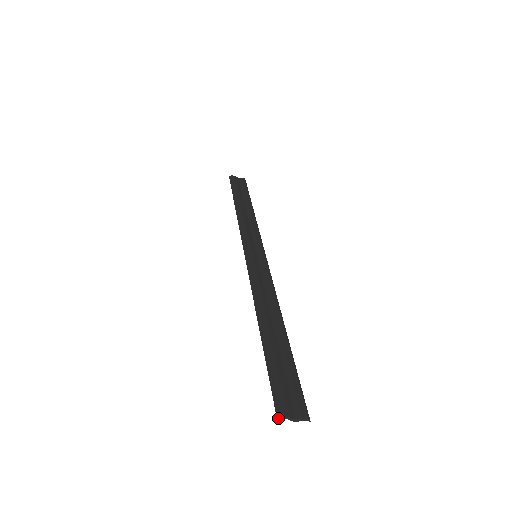
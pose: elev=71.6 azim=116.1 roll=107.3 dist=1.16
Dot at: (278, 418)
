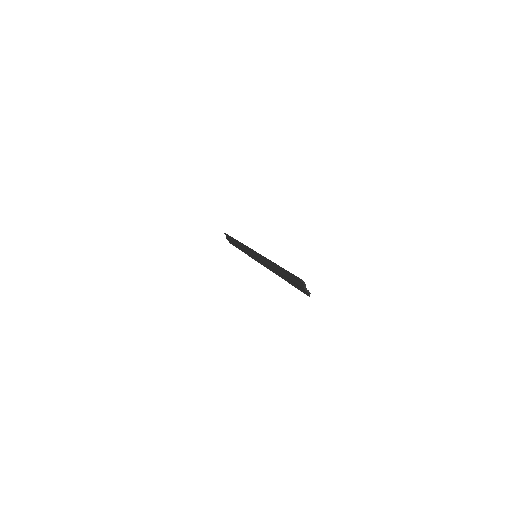
Dot at: (301, 280)
